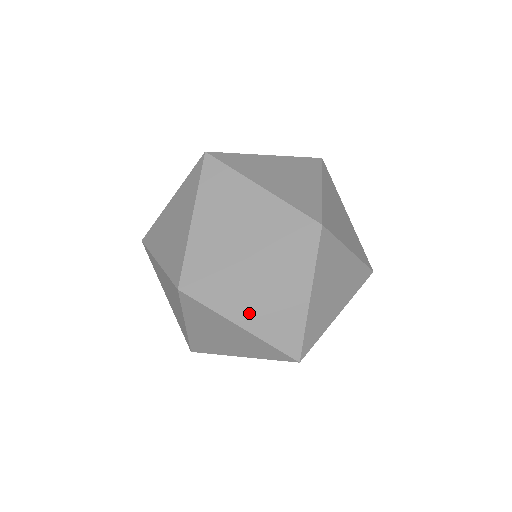
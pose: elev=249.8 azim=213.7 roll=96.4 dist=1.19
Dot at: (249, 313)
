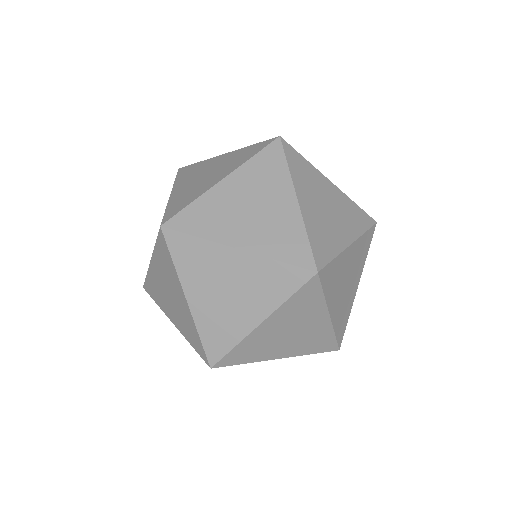
Dot at: (202, 293)
